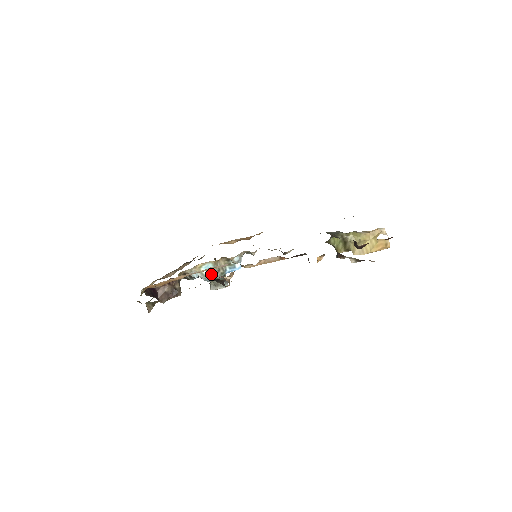
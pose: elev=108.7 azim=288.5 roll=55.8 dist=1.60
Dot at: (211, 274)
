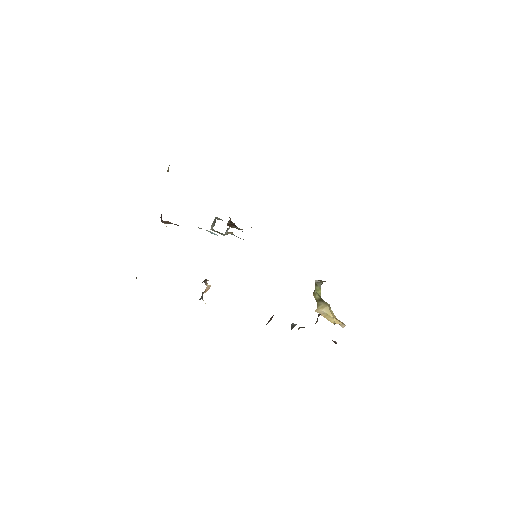
Dot at: (215, 234)
